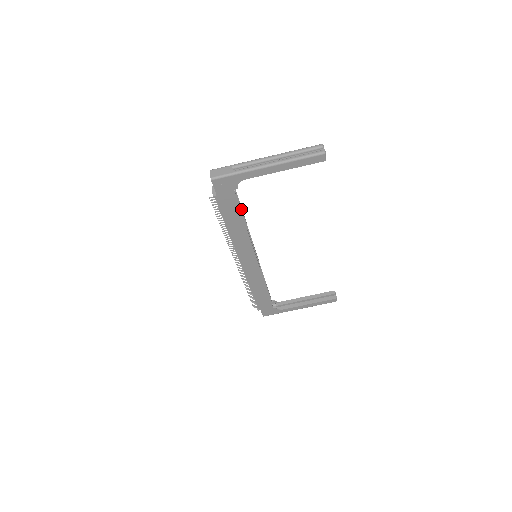
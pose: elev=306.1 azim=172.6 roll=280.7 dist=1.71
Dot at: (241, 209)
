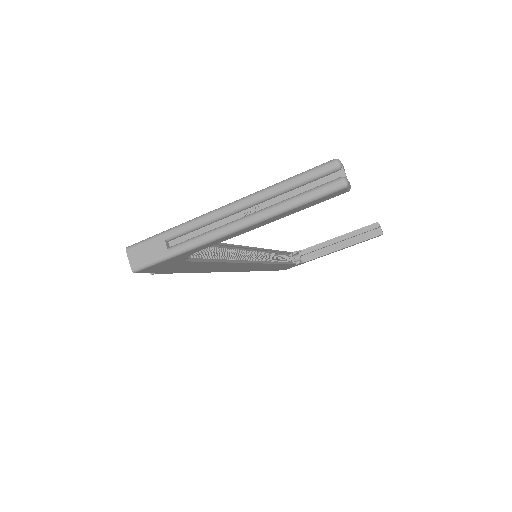
Dot at: occluded
